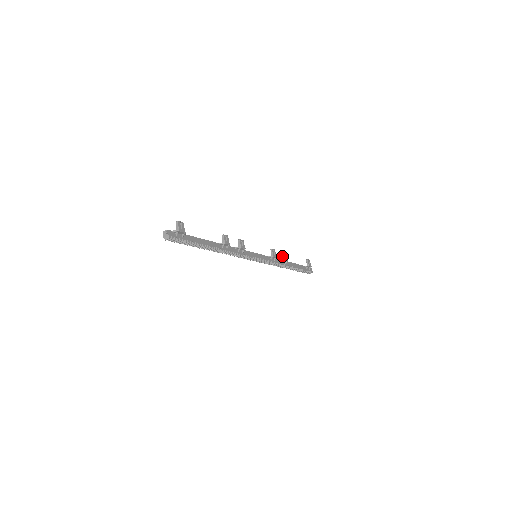
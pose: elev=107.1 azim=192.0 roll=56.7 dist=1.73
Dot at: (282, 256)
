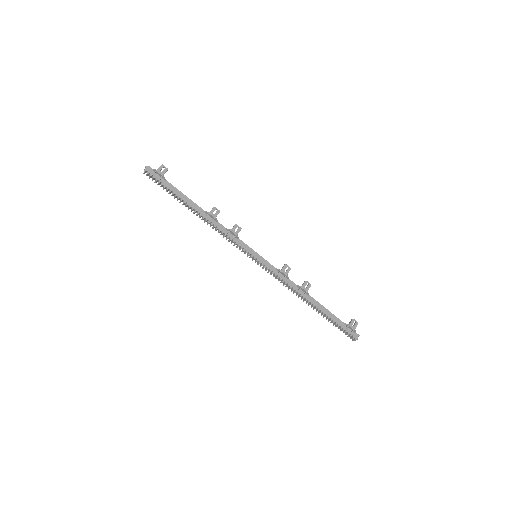
Dot at: (302, 284)
